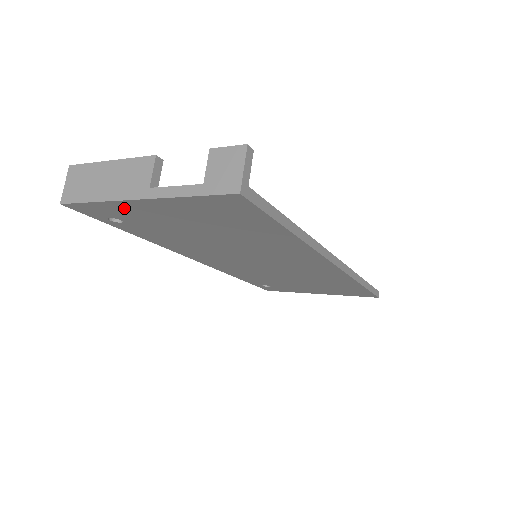
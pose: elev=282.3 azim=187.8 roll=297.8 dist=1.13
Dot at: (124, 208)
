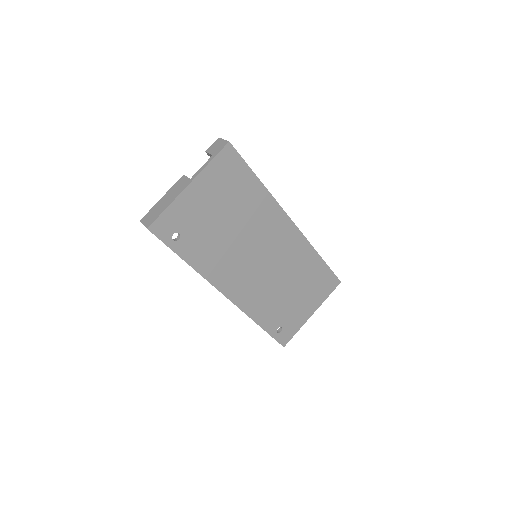
Dot at: (181, 207)
